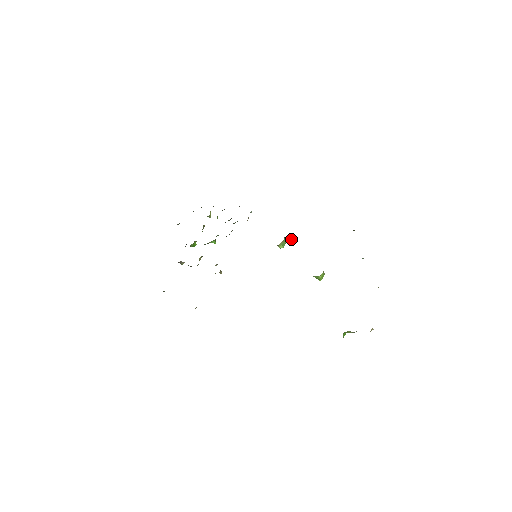
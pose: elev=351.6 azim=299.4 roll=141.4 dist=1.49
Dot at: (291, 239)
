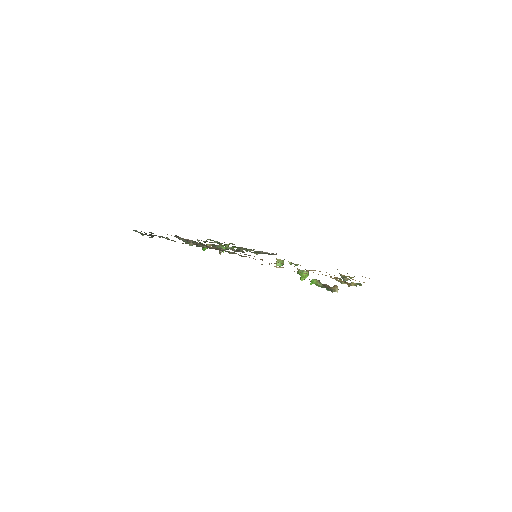
Dot at: (289, 263)
